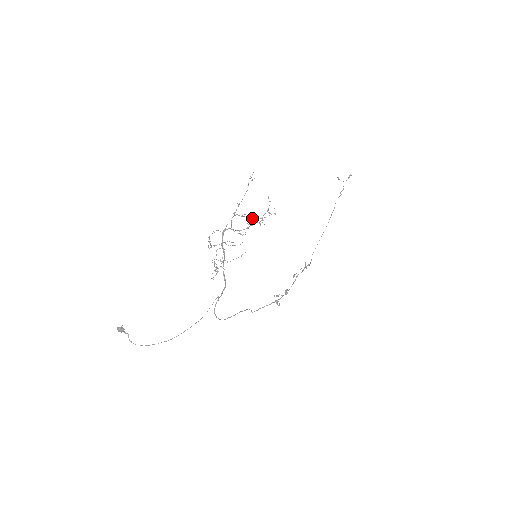
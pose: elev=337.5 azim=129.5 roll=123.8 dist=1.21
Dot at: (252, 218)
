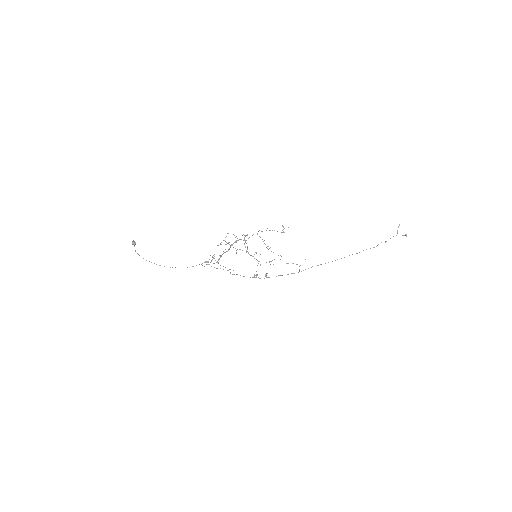
Dot at: occluded
